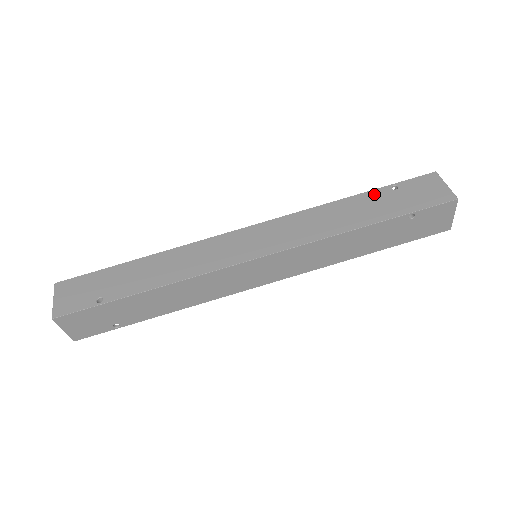
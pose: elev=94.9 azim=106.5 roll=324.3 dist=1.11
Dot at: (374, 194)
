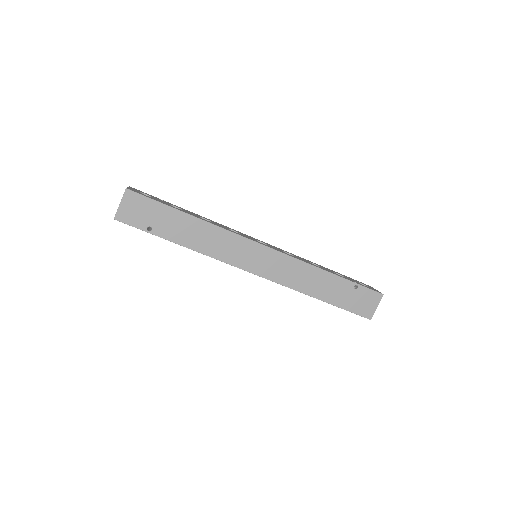
Dot at: (343, 282)
